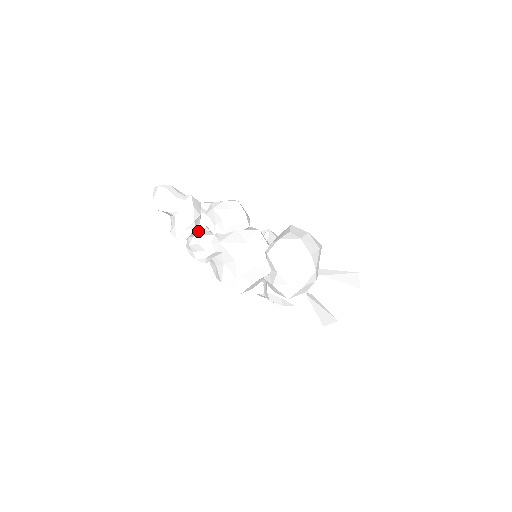
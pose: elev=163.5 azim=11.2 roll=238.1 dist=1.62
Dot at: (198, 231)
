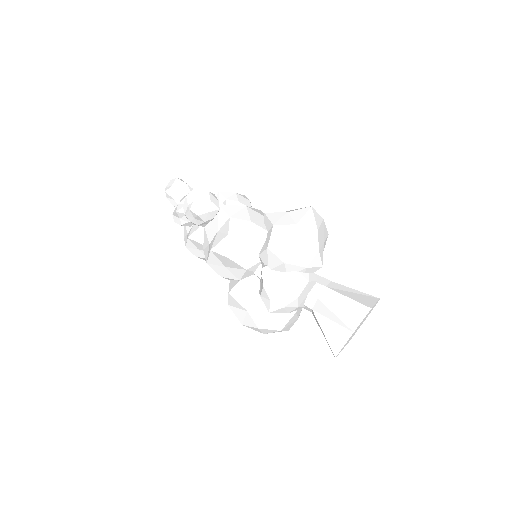
Dot at: occluded
